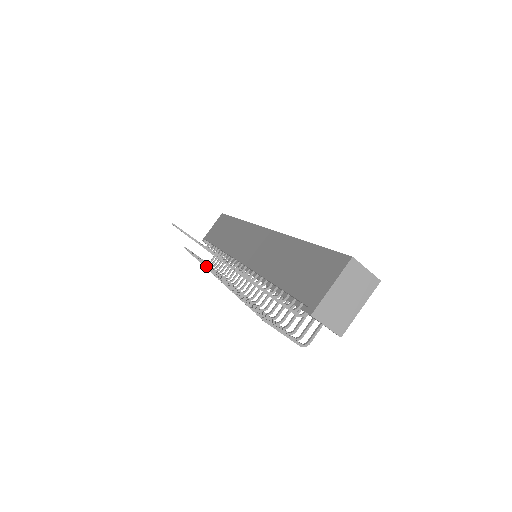
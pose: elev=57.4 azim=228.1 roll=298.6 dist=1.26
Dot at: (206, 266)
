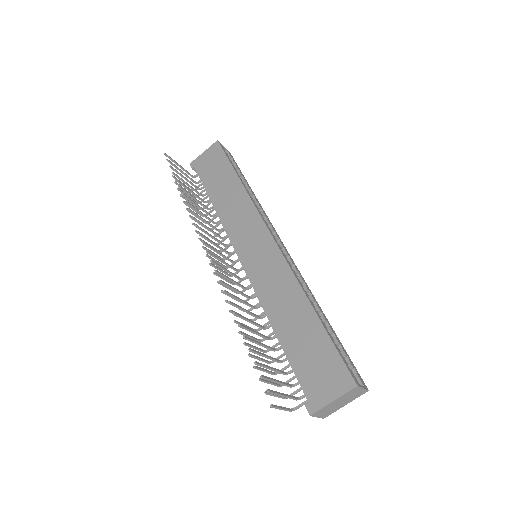
Dot at: (204, 247)
